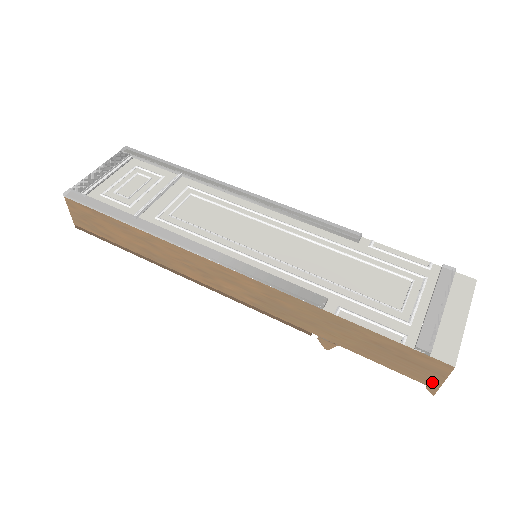
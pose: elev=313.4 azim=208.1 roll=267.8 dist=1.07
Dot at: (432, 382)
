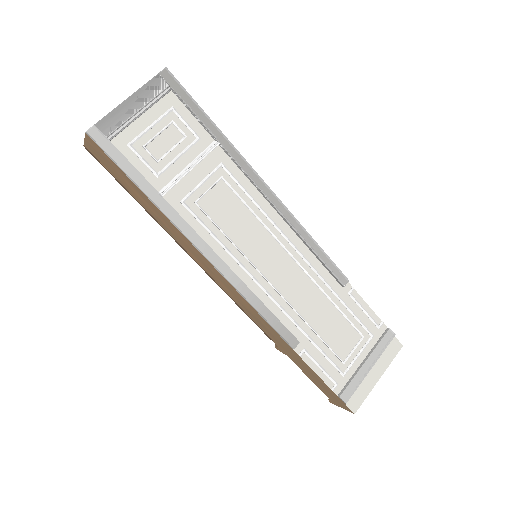
Dot at: (335, 402)
